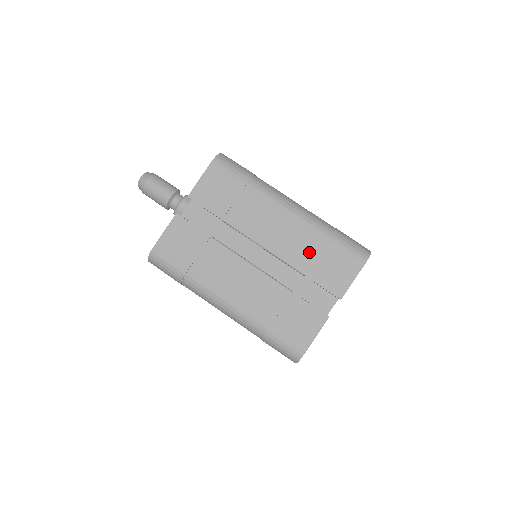
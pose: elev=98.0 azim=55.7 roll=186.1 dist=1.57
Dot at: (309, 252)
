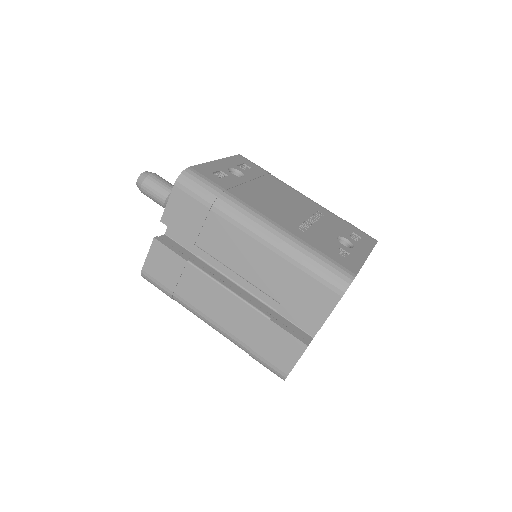
Dot at: (282, 281)
